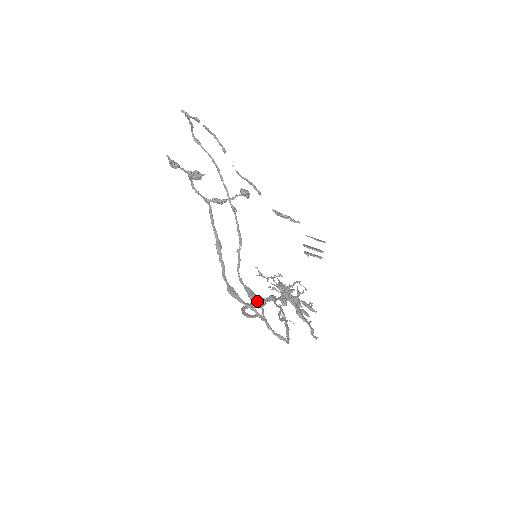
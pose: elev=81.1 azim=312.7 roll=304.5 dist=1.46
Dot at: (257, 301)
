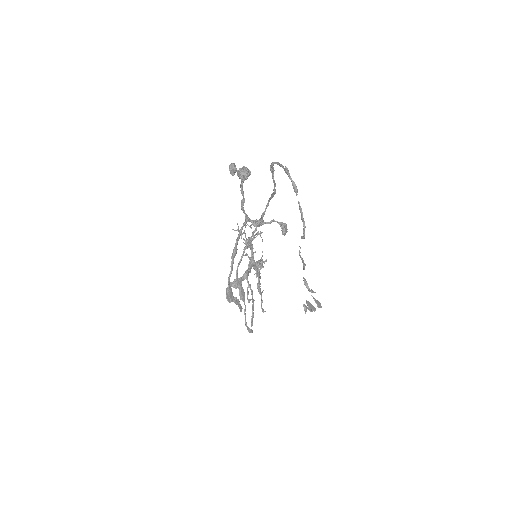
Dot at: (244, 299)
